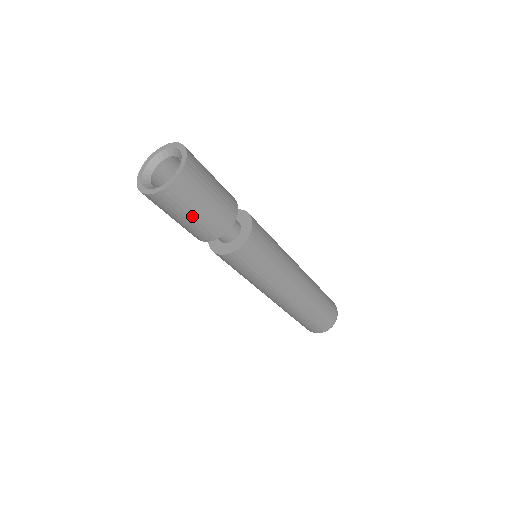
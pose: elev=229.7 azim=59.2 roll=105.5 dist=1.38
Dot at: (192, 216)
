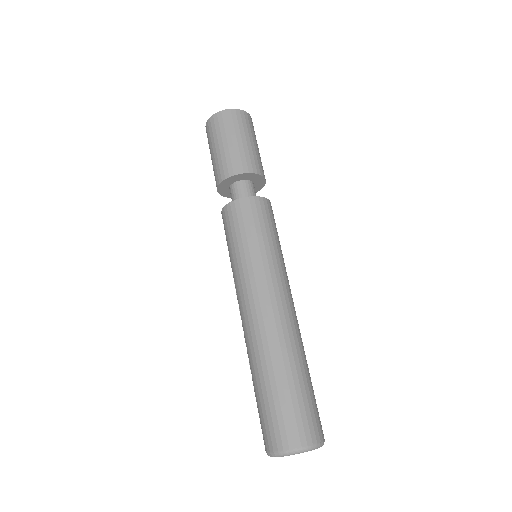
Dot at: (233, 141)
